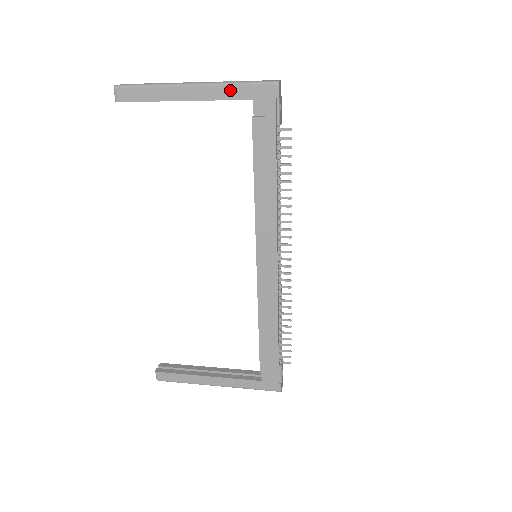
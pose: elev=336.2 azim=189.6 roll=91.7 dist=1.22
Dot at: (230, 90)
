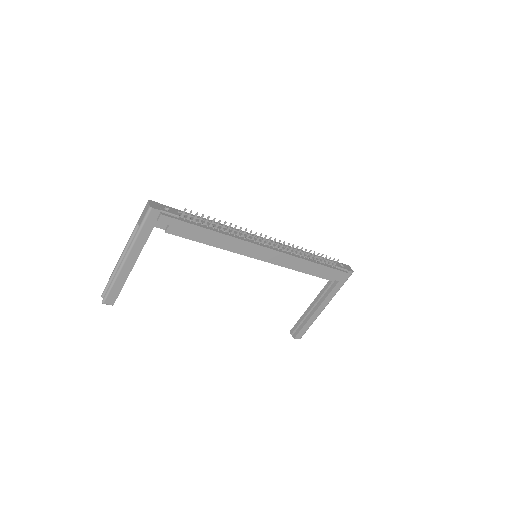
Dot at: (140, 238)
